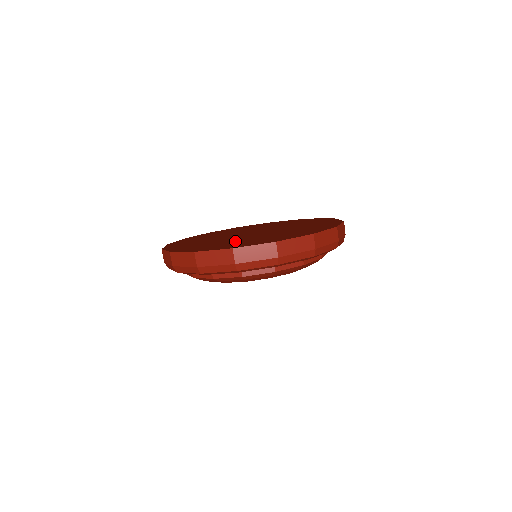
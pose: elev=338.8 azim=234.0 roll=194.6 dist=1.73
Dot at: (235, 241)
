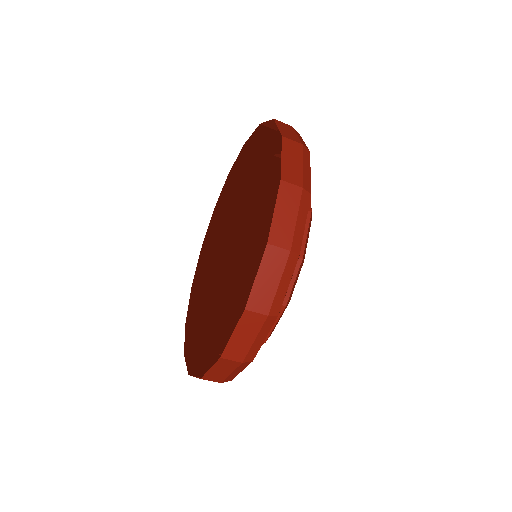
Dot at: (217, 259)
